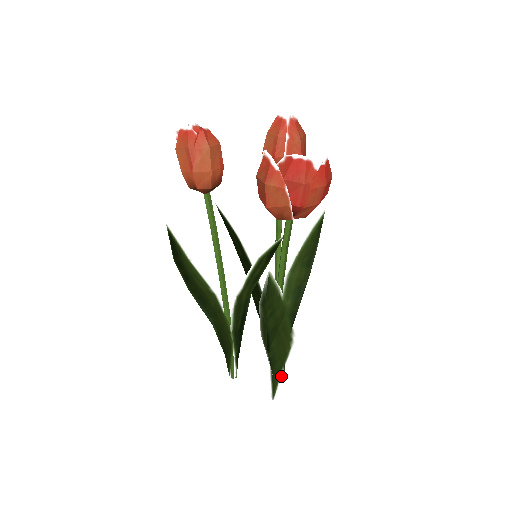
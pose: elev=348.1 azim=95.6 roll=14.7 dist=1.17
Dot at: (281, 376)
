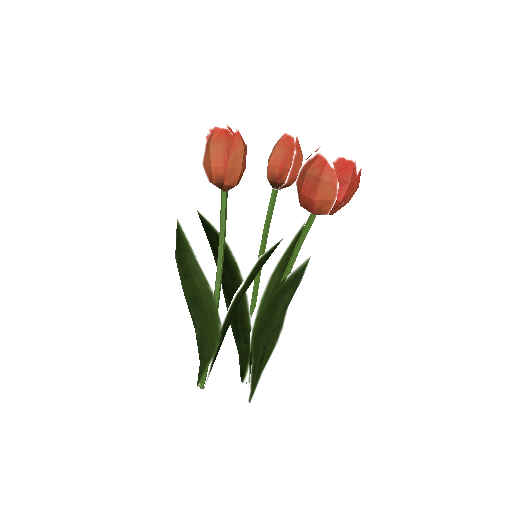
Dot at: (260, 377)
